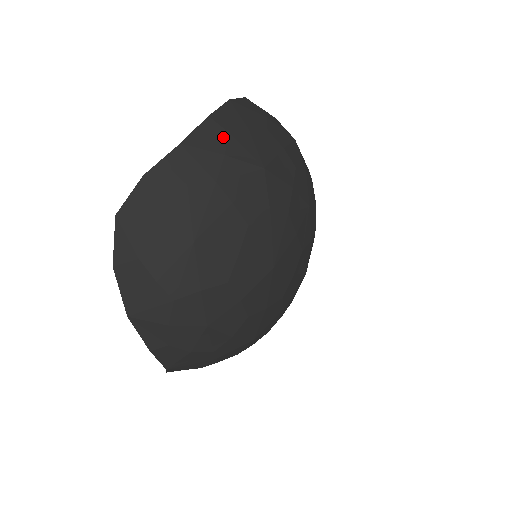
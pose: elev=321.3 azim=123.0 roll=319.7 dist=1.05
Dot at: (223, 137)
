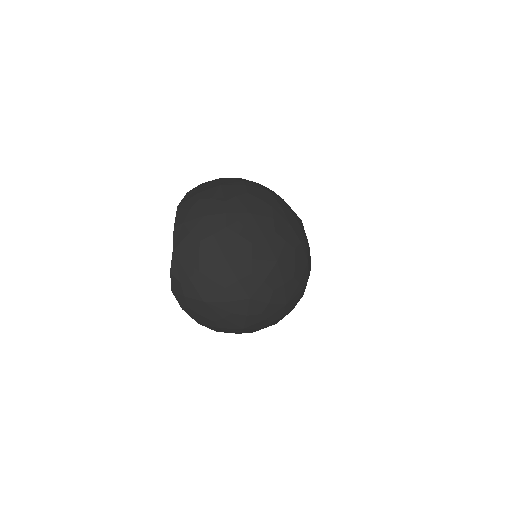
Dot at: (258, 183)
